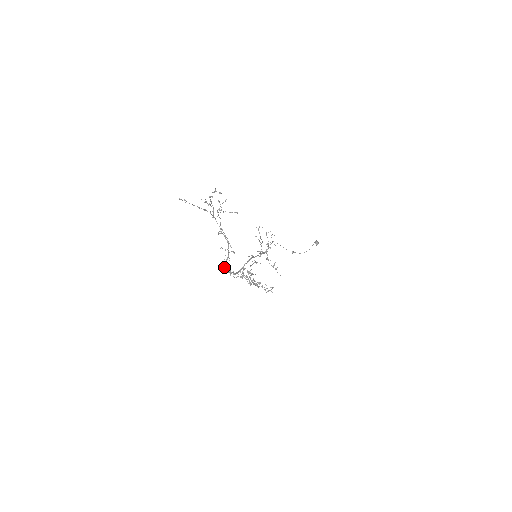
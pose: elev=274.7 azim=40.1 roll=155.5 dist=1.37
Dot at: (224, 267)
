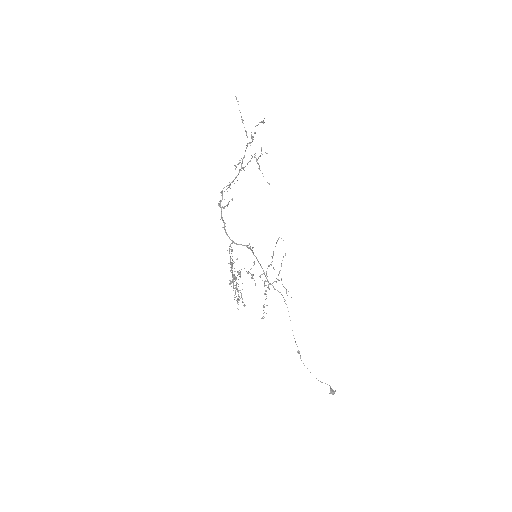
Dot at: occluded
